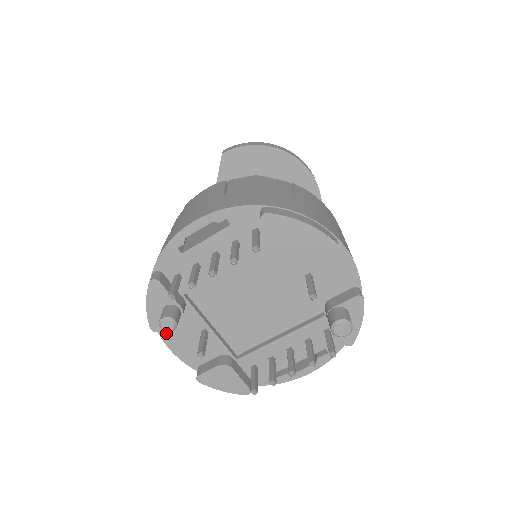
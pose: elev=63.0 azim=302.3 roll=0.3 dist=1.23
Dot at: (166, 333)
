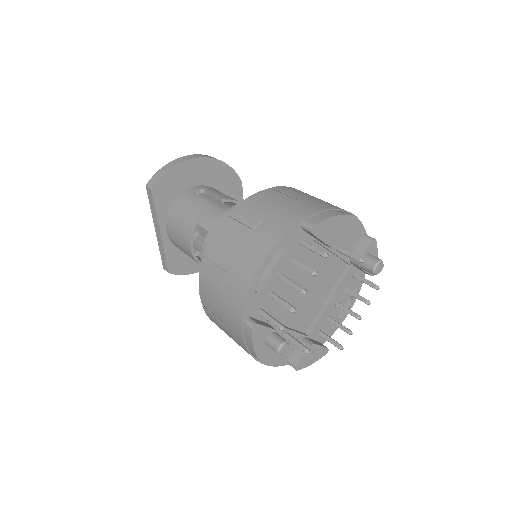
Dot at: occluded
